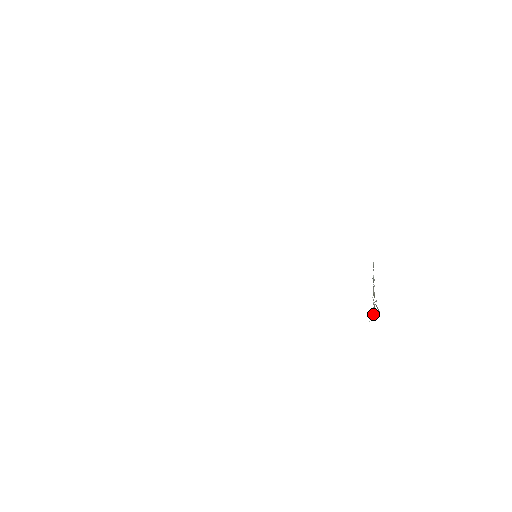
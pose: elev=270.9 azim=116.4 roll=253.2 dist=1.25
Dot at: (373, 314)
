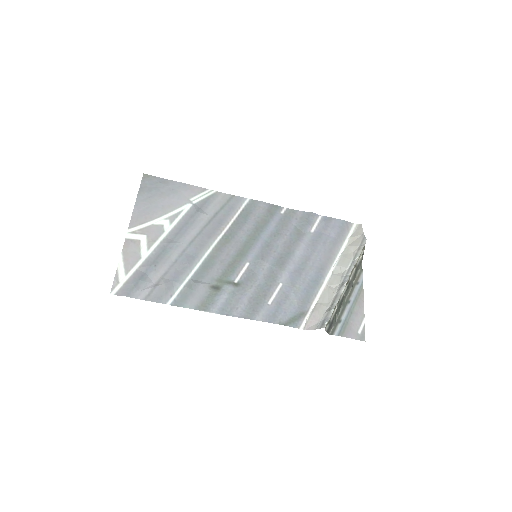
Dot at: (362, 249)
